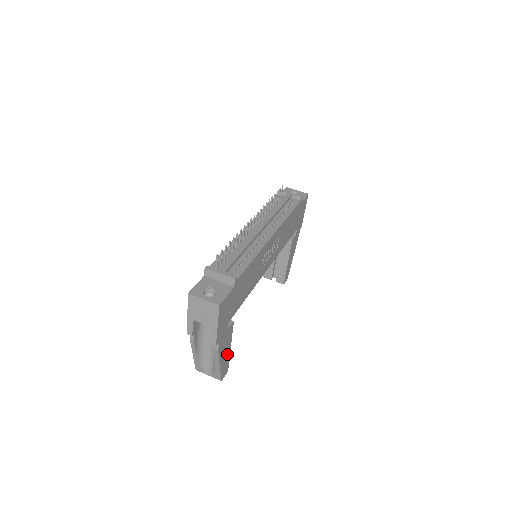
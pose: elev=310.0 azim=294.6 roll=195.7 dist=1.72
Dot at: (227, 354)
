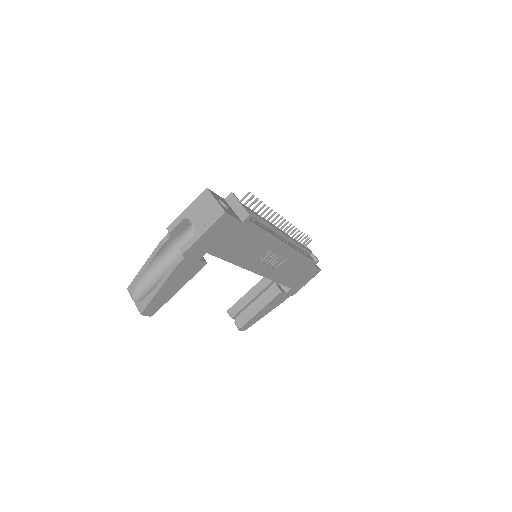
Dot at: (171, 291)
